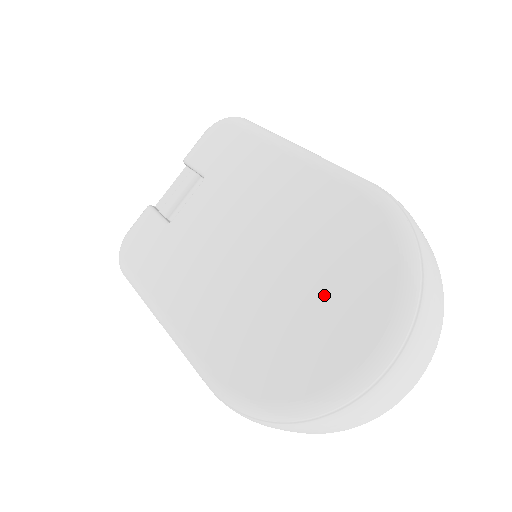
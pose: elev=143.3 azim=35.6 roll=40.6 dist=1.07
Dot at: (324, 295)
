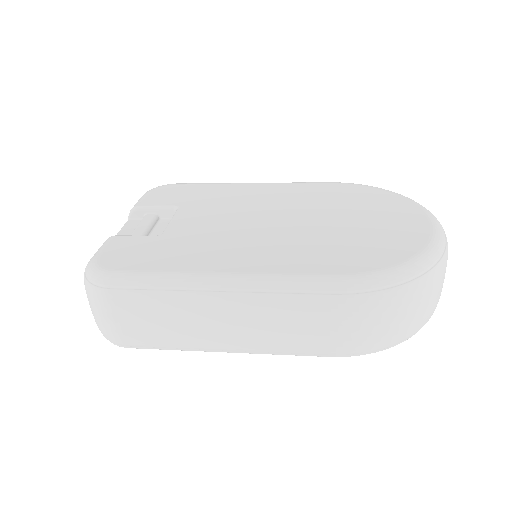
Dot at: (369, 215)
